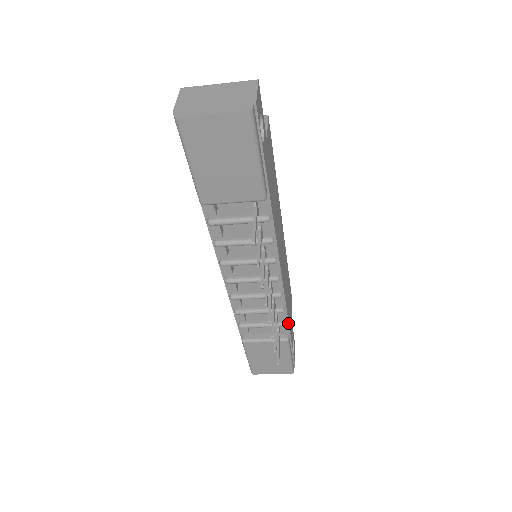
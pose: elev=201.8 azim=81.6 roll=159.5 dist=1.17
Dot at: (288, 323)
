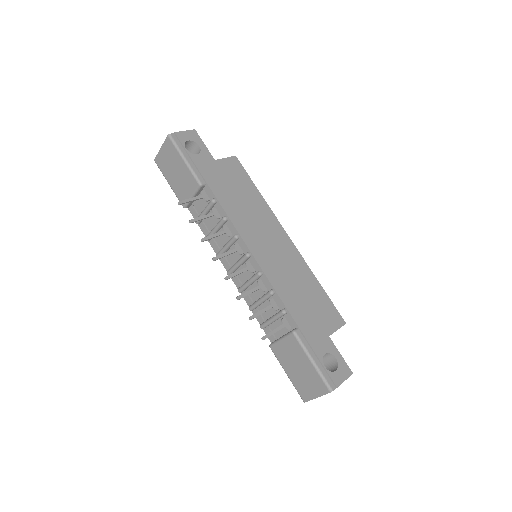
Dot at: (288, 311)
